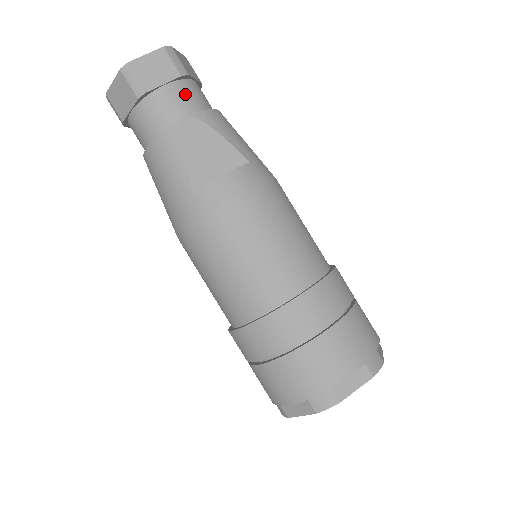
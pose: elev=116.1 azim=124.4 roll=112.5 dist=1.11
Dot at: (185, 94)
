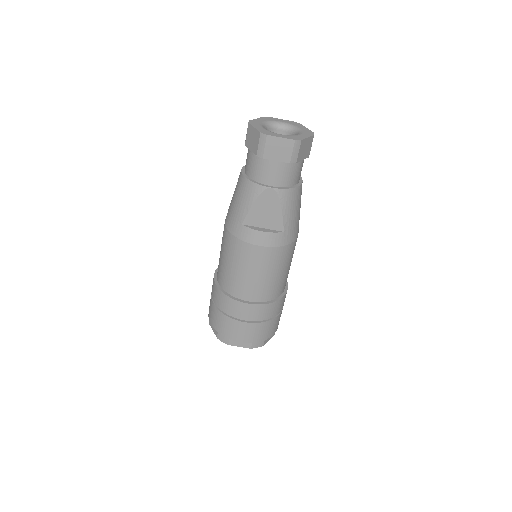
Dot at: (284, 172)
